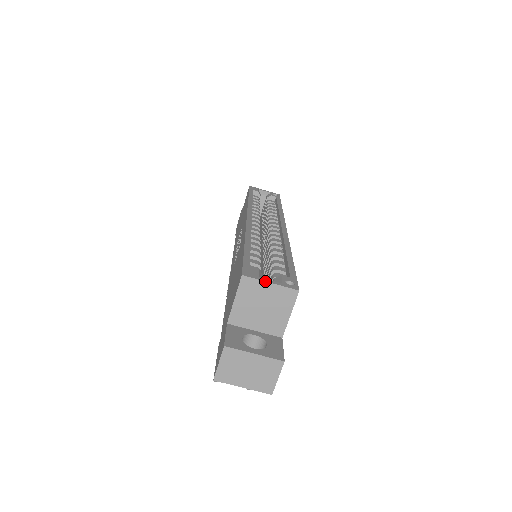
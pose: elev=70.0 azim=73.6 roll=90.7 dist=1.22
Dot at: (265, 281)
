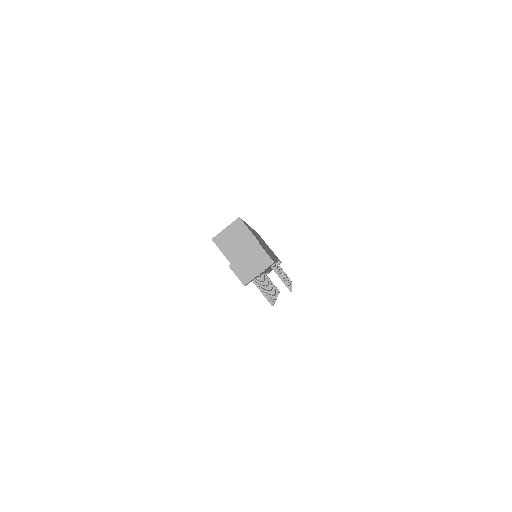
Dot at: (222, 230)
